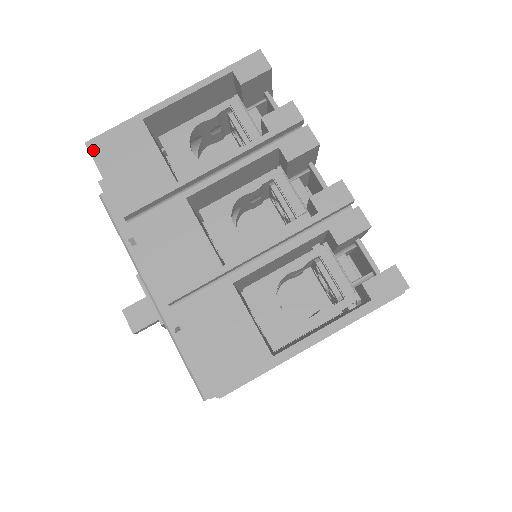
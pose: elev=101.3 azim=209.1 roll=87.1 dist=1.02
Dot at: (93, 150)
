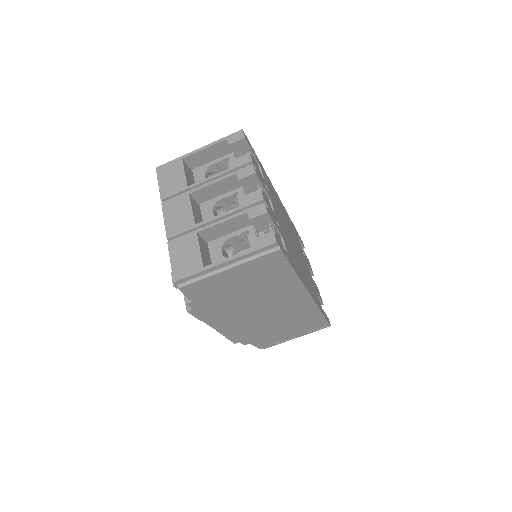
Dot at: (158, 171)
